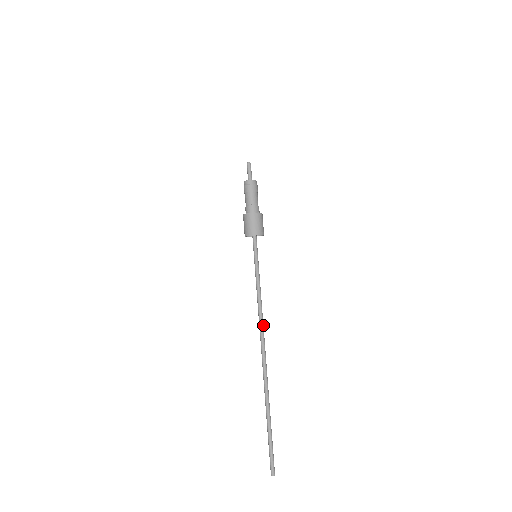
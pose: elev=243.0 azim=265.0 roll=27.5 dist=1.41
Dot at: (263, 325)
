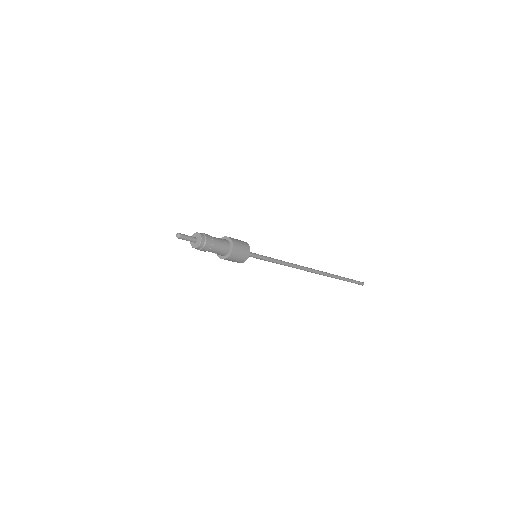
Dot at: (300, 267)
